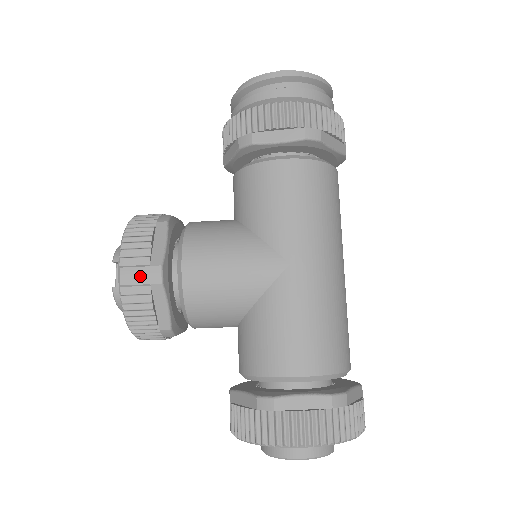
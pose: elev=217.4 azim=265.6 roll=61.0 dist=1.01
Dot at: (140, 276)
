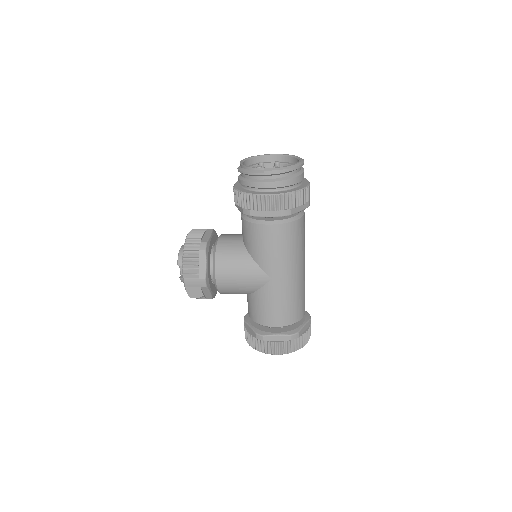
Dot at: (195, 283)
